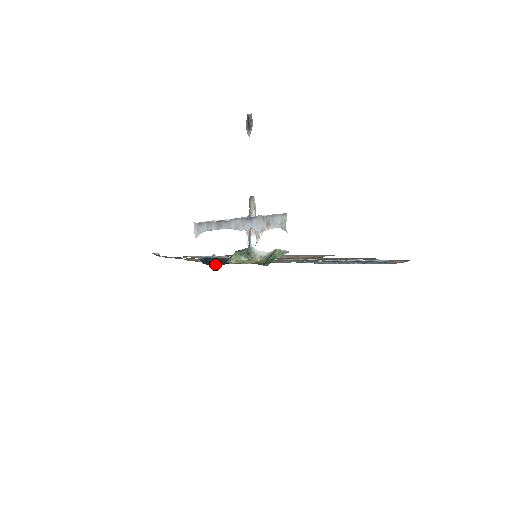
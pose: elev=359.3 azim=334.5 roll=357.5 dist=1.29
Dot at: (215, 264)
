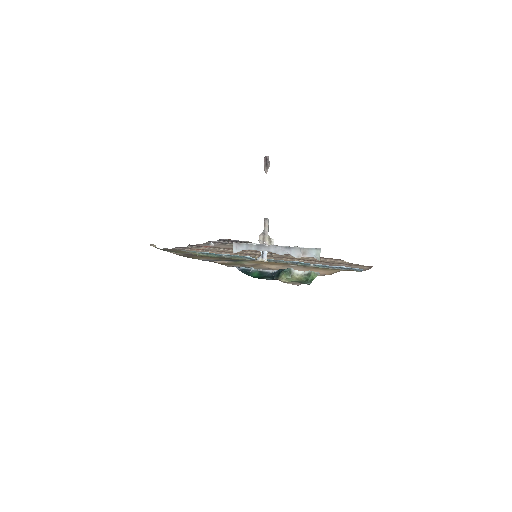
Dot at: (257, 276)
